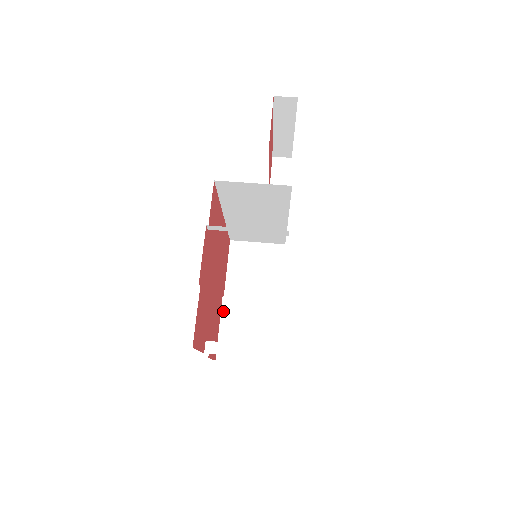
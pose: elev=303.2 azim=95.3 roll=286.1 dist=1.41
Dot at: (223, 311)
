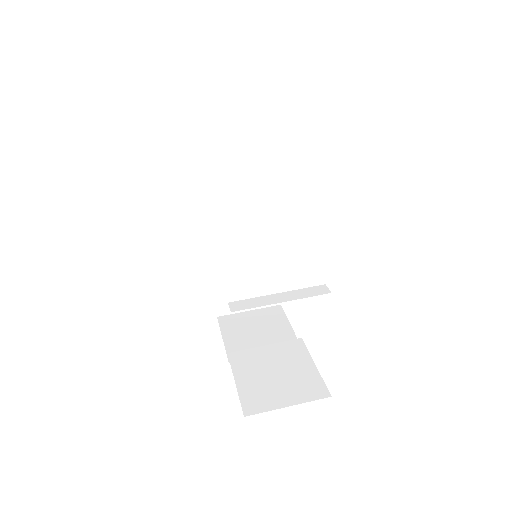
Dot at: (234, 365)
